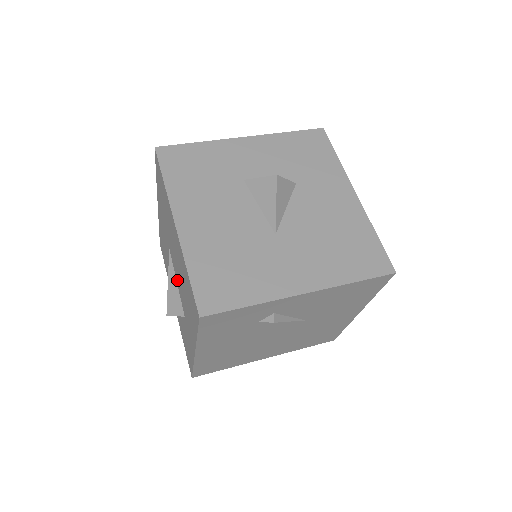
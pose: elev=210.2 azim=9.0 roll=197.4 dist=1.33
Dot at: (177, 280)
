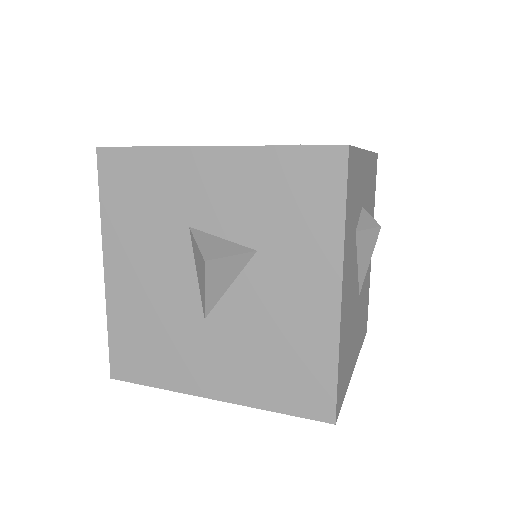
Dot at: occluded
